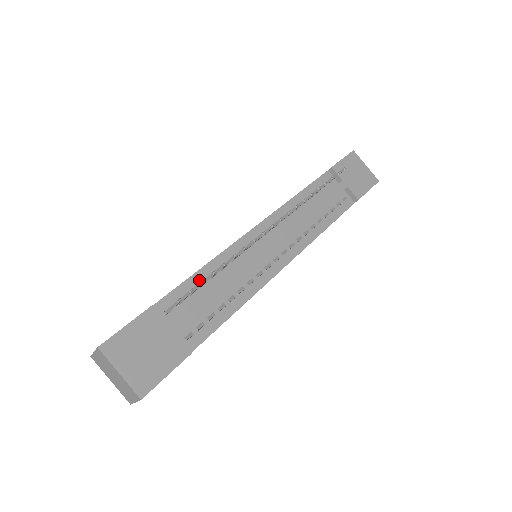
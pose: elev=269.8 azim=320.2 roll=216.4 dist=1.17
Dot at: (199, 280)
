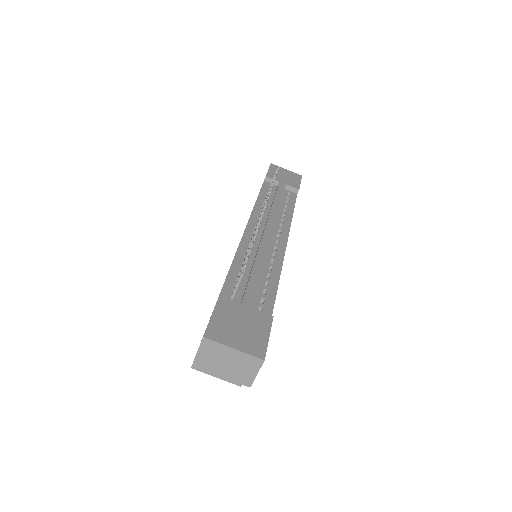
Dot at: (236, 272)
